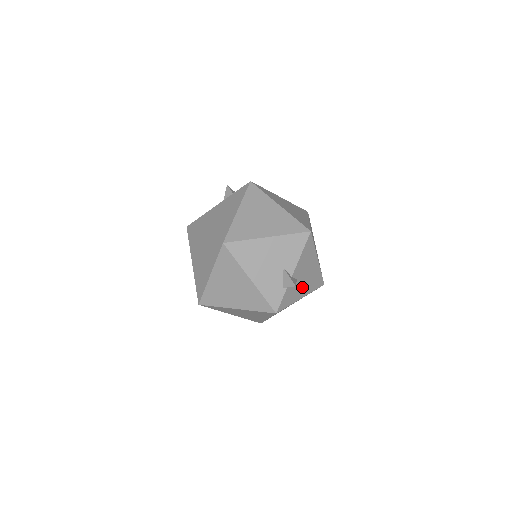
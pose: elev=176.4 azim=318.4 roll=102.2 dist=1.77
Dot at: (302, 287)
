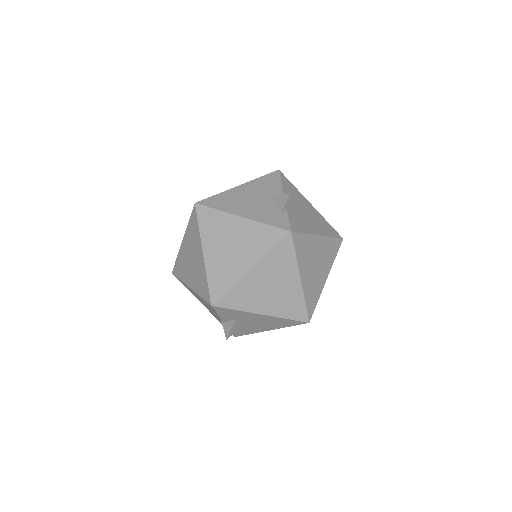
Dot at: (310, 223)
